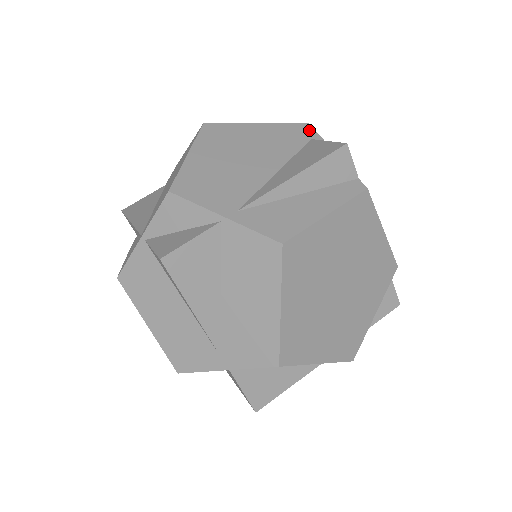
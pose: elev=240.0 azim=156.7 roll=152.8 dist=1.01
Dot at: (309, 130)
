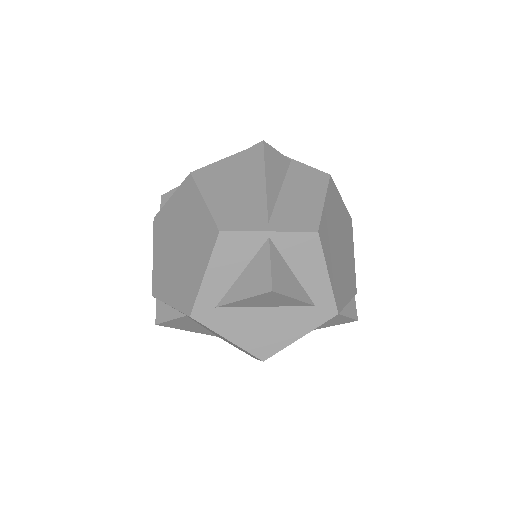
Dot at: occluded
